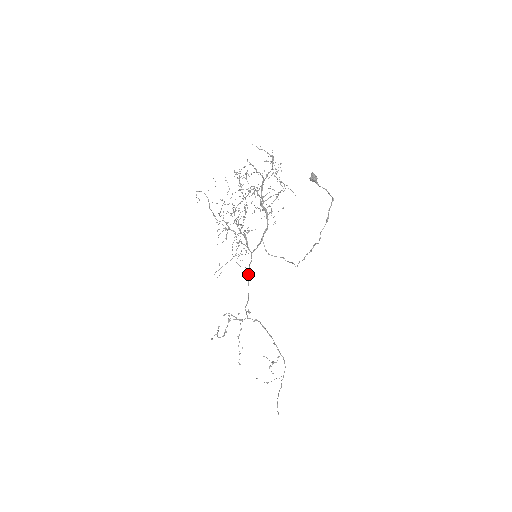
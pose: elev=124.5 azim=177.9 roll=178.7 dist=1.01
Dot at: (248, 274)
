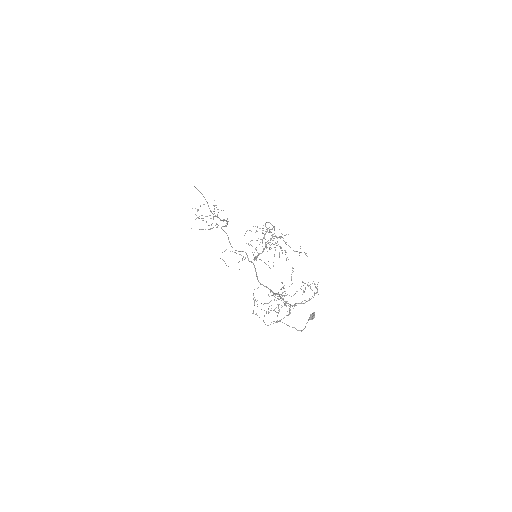
Dot at: occluded
